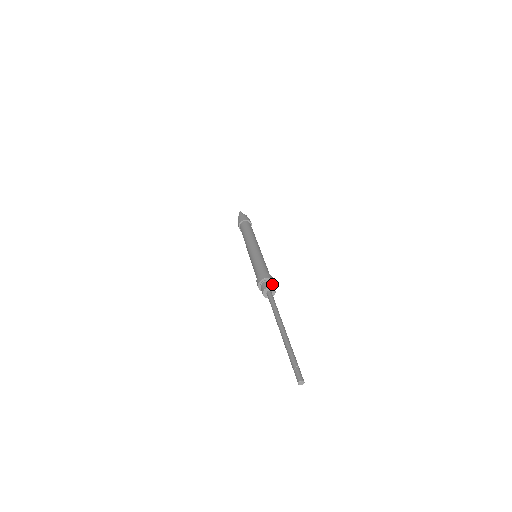
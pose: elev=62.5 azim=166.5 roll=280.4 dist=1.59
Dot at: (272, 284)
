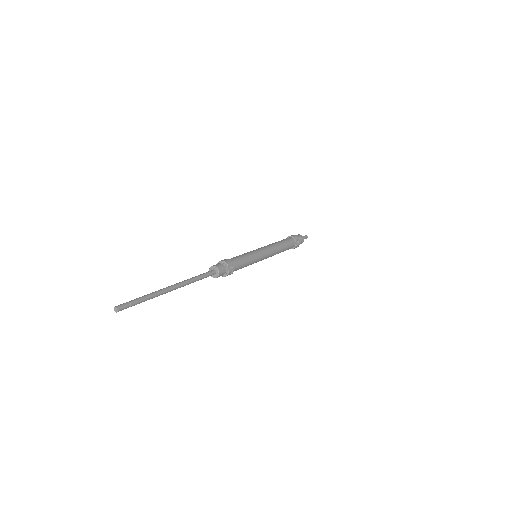
Dot at: (220, 265)
